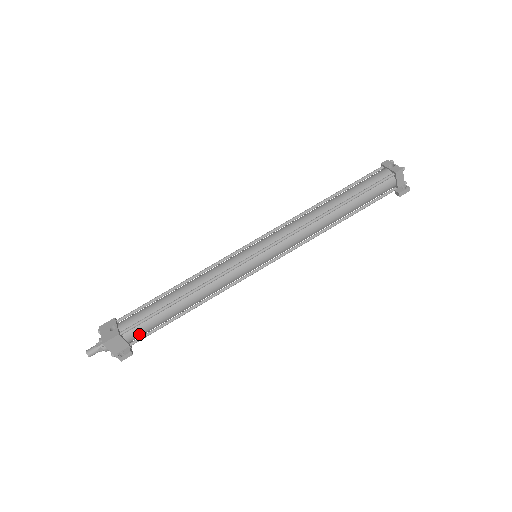
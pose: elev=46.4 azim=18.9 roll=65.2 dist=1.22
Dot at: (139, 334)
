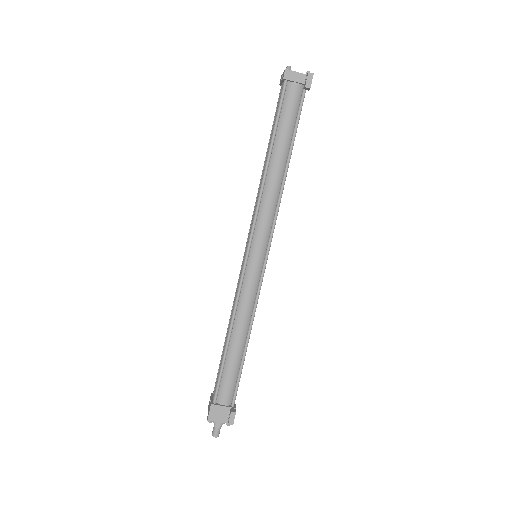
Dot at: (228, 393)
